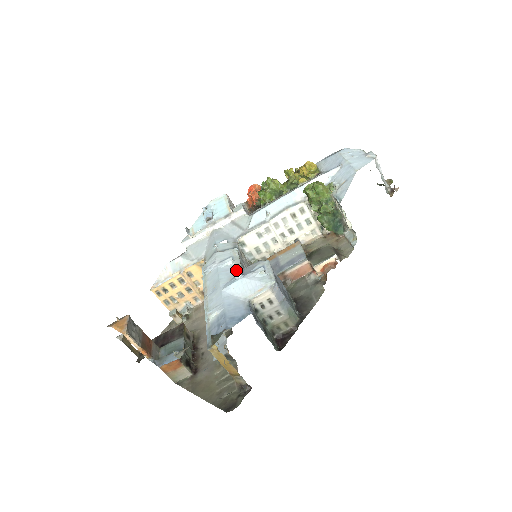
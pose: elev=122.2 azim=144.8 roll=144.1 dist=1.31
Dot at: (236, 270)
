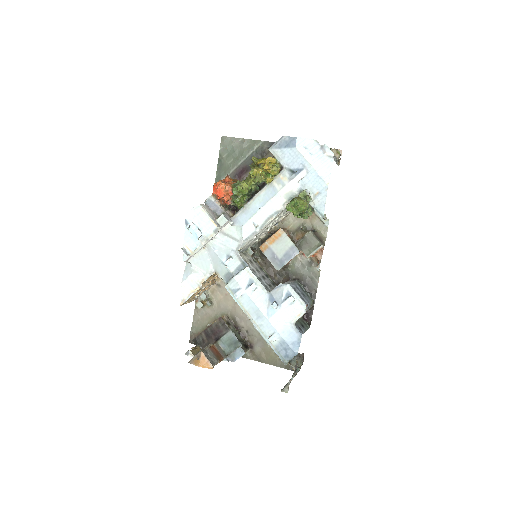
Dot at: (274, 305)
